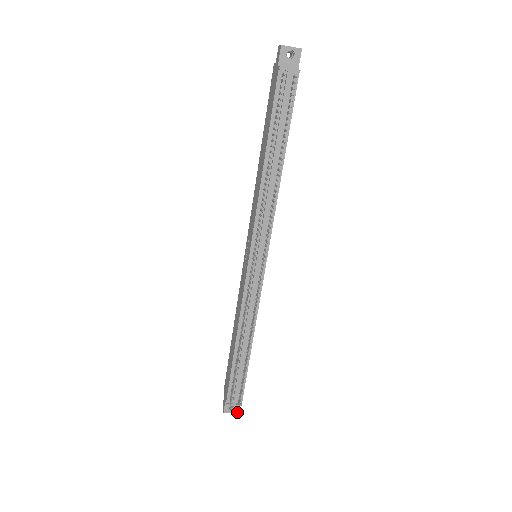
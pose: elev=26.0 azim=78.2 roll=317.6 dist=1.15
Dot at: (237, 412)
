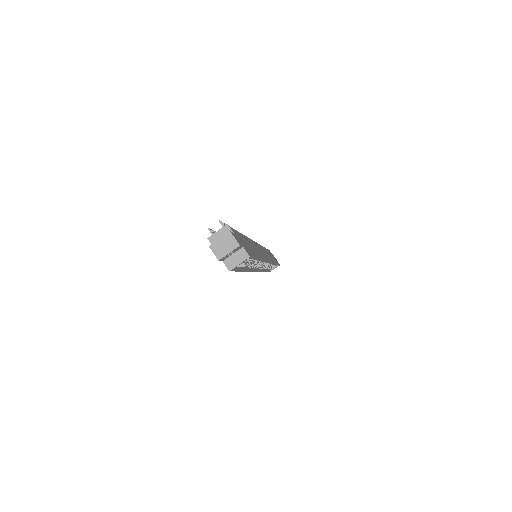
Dot at: (227, 234)
